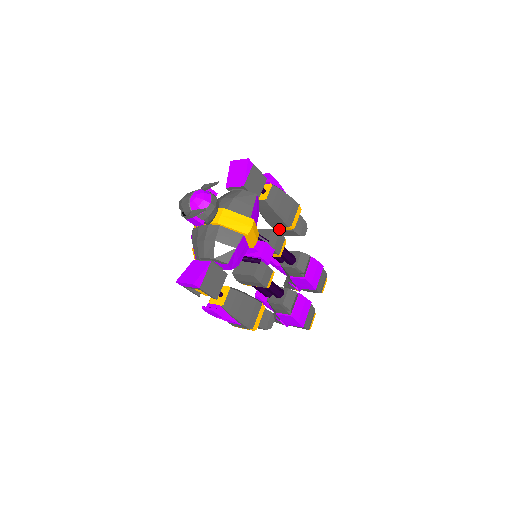
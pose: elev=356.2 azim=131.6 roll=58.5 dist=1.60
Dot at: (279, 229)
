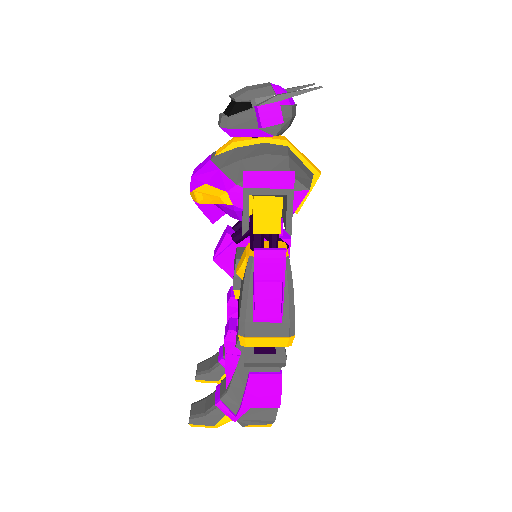
Dot at: occluded
